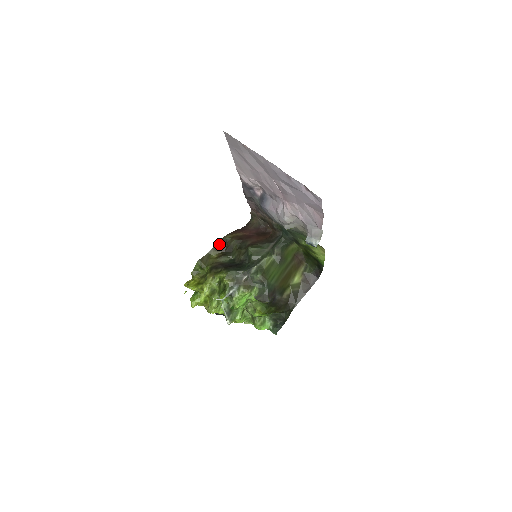
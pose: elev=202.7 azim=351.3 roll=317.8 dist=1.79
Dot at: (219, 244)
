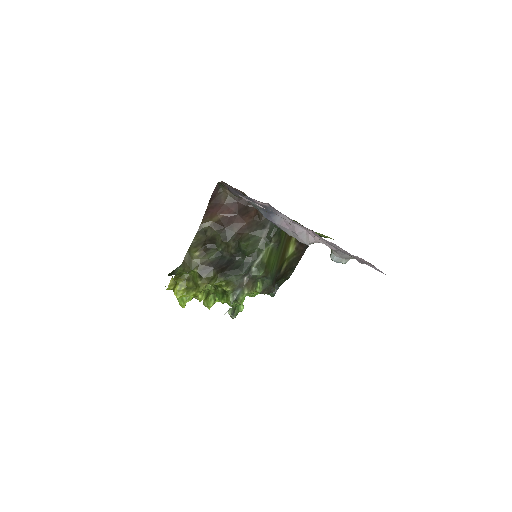
Dot at: (197, 238)
